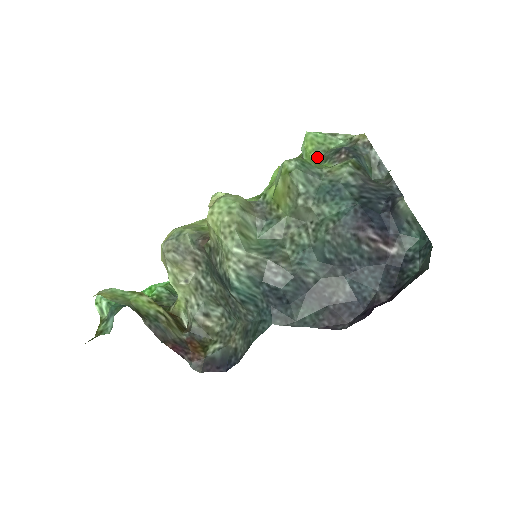
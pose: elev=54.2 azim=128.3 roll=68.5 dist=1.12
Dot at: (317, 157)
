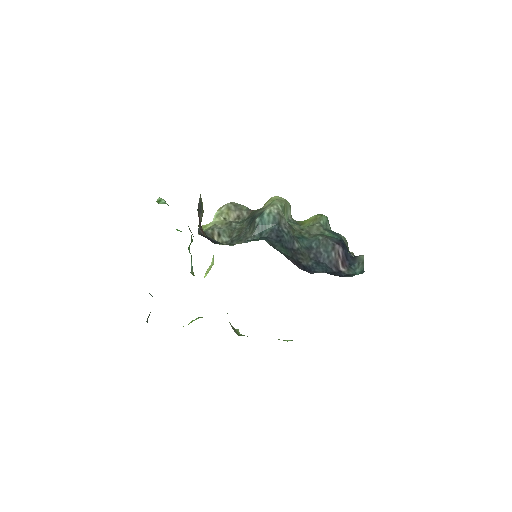
Dot at: occluded
